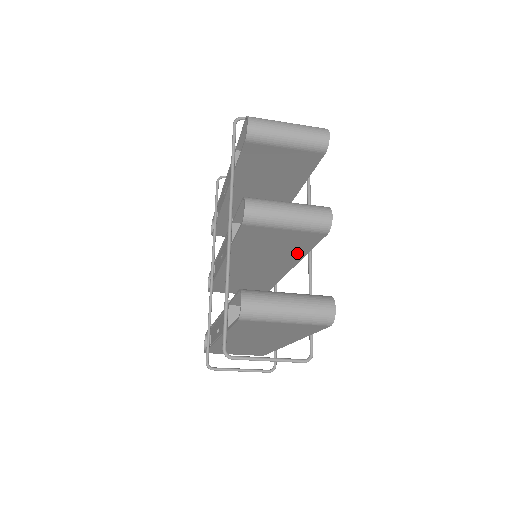
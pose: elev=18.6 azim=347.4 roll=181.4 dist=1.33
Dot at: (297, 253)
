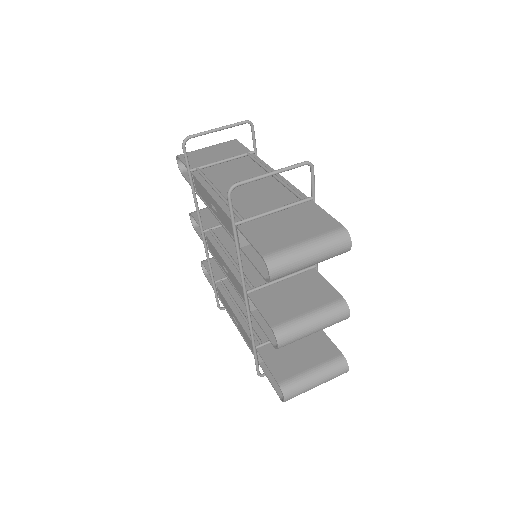
Dot at: occluded
